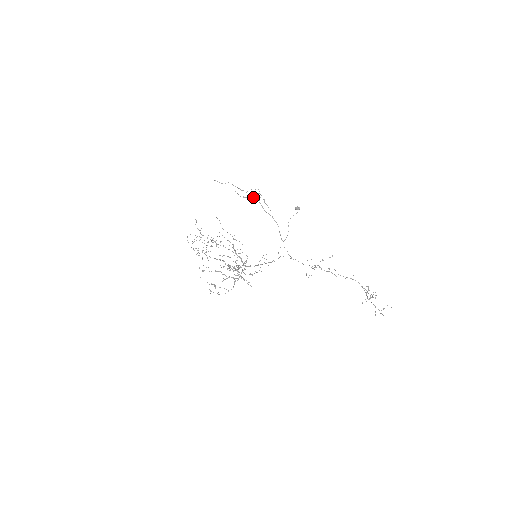
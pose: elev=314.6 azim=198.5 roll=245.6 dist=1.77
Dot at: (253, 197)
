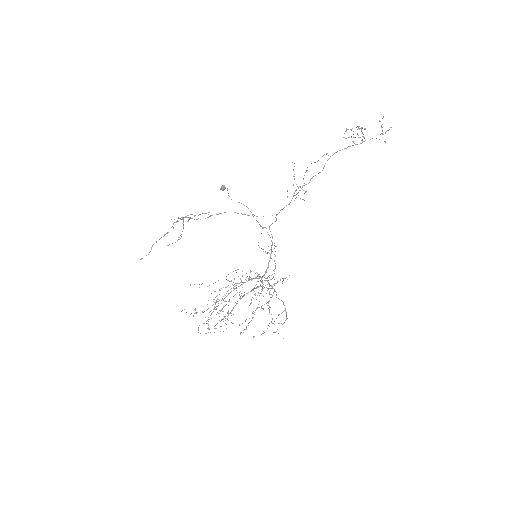
Dot at: occluded
